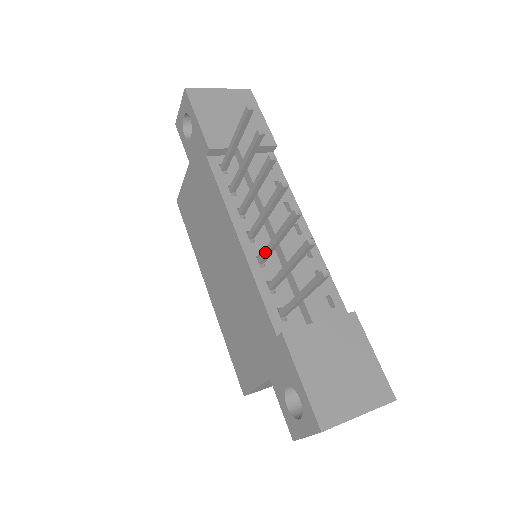
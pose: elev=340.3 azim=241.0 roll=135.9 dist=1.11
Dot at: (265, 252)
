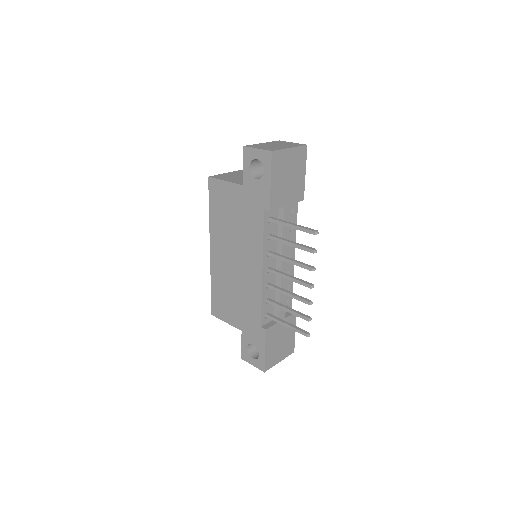
Dot at: (276, 289)
